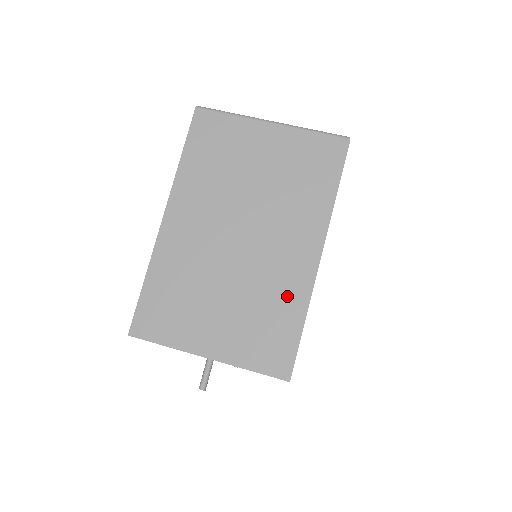
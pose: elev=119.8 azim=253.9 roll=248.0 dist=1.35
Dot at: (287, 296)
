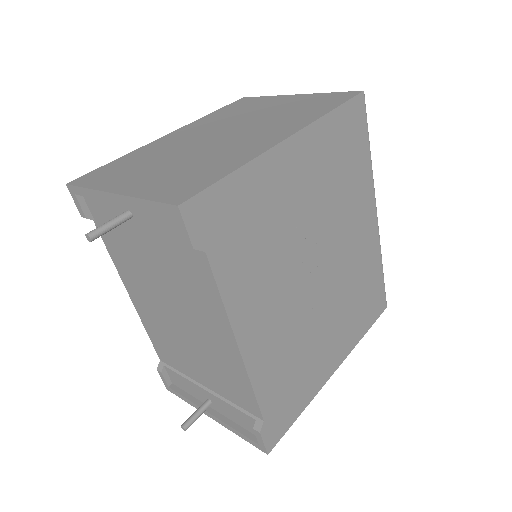
Dot at: (232, 158)
